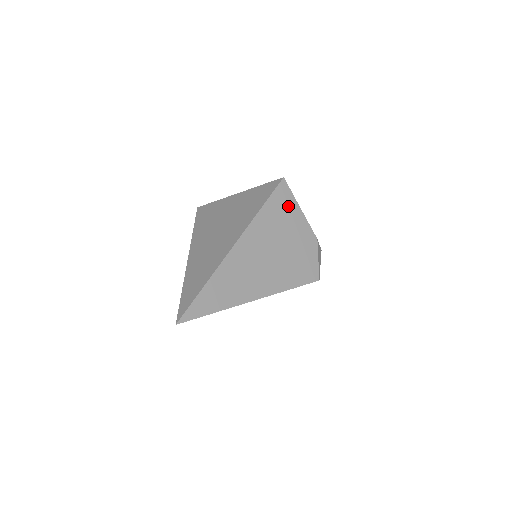
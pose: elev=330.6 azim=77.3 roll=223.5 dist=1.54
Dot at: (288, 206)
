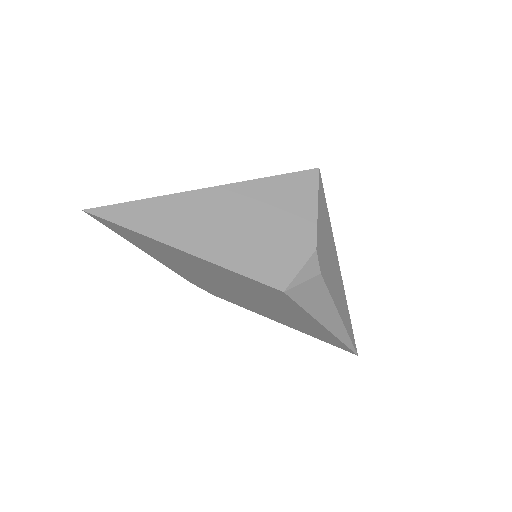
Dot at: (303, 195)
